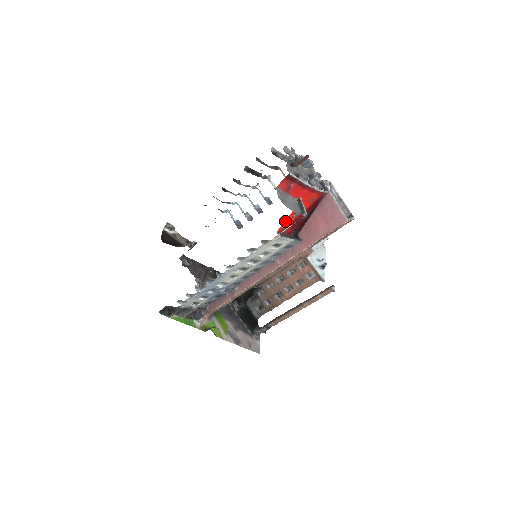
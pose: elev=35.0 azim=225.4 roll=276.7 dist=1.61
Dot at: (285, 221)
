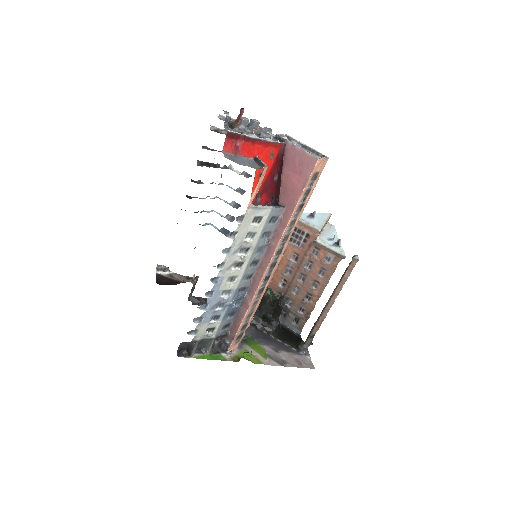
Dot at: (253, 189)
